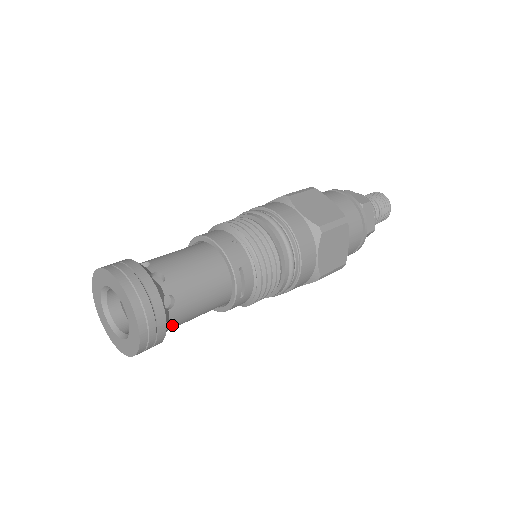
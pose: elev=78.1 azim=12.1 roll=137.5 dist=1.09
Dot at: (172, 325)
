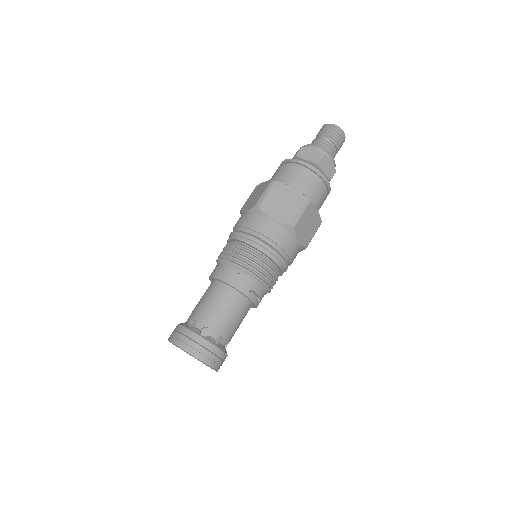
Dot at: (227, 344)
